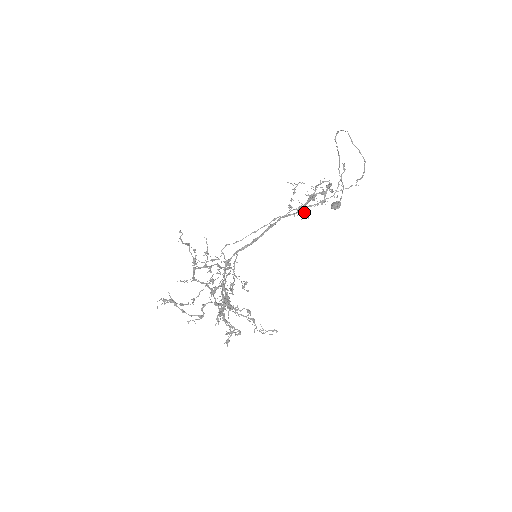
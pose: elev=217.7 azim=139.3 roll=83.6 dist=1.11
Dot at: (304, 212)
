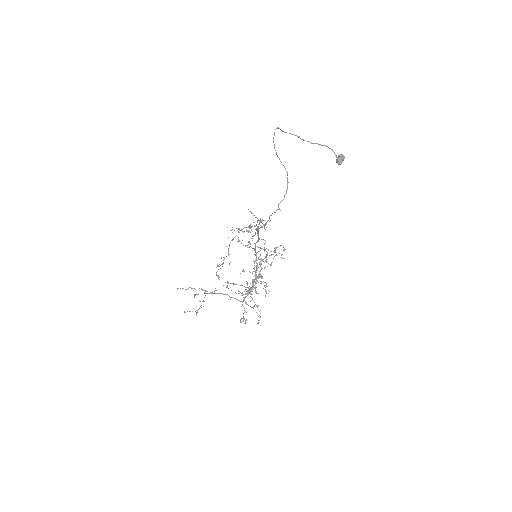
Dot at: (218, 276)
